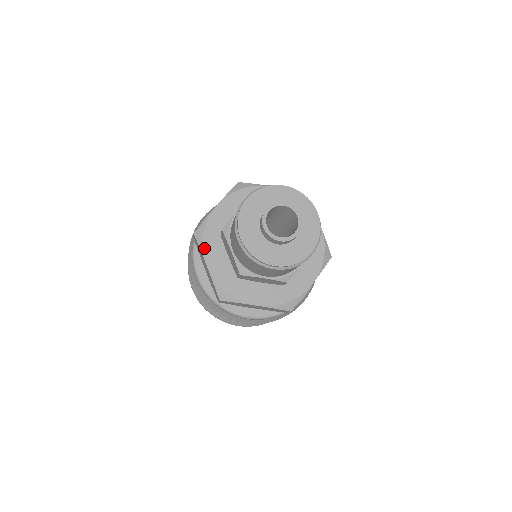
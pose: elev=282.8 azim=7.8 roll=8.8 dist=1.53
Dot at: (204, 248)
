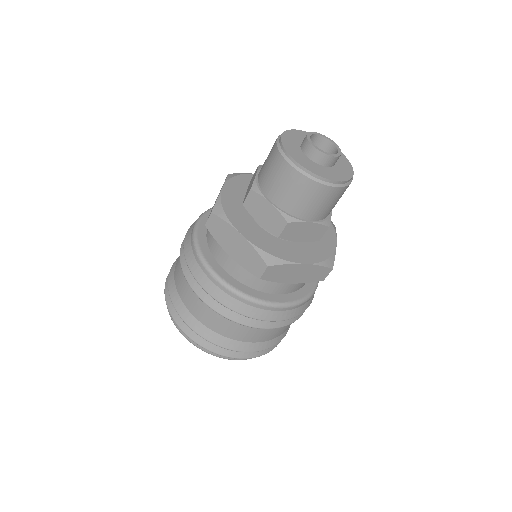
Dot at: (230, 180)
